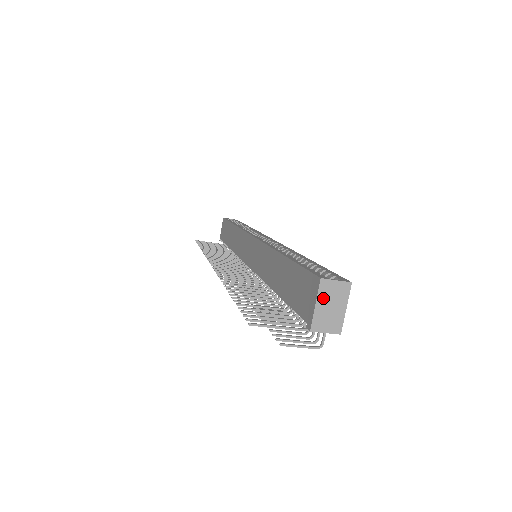
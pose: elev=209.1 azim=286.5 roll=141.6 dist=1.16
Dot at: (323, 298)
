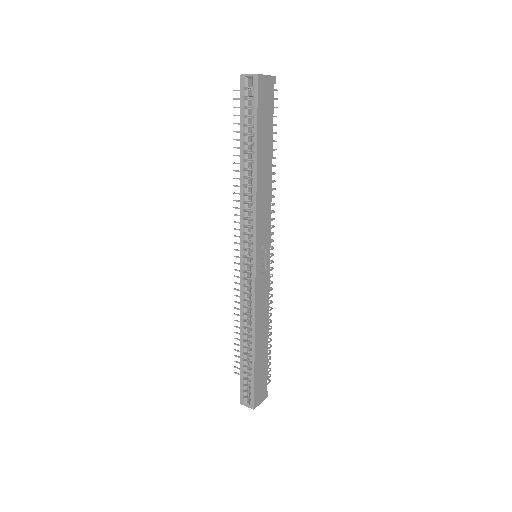
Dot at: occluded
